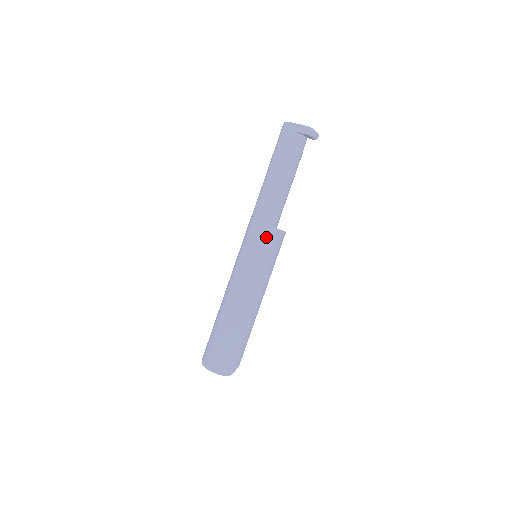
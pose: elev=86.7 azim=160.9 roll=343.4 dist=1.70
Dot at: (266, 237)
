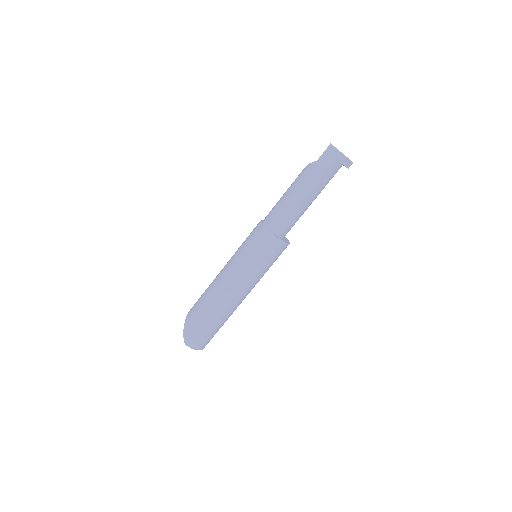
Dot at: occluded
